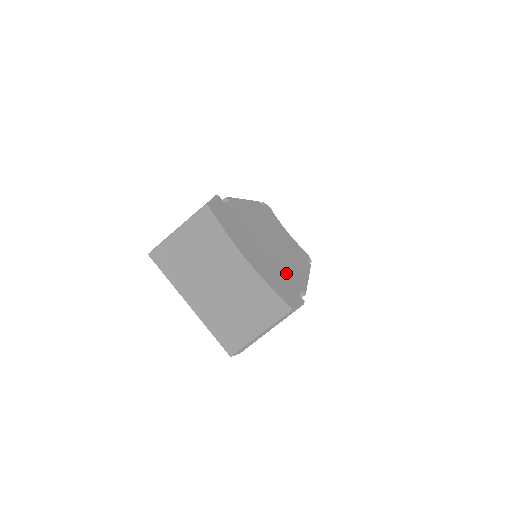
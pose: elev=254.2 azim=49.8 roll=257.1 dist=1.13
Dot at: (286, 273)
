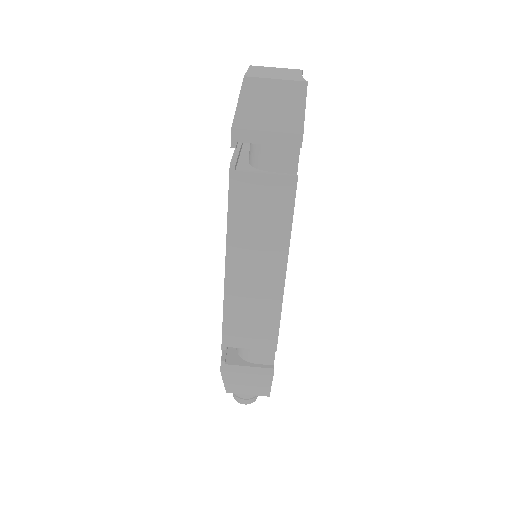
Dot at: occluded
